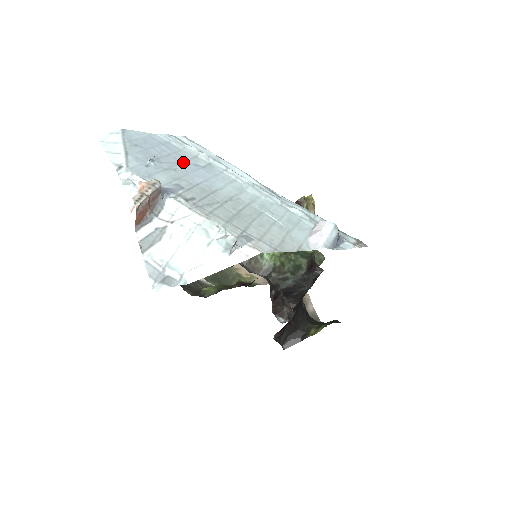
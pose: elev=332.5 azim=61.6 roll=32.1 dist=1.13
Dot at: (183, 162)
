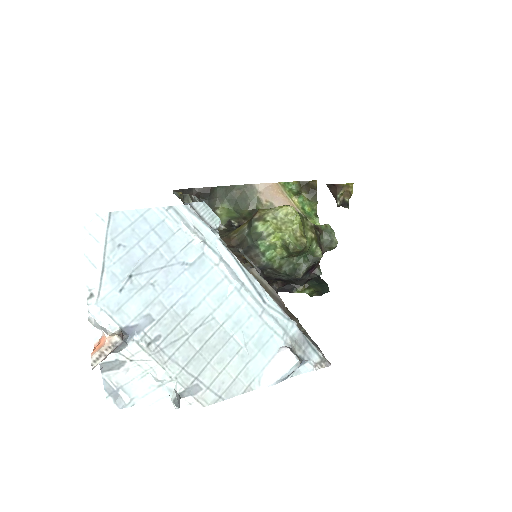
Dot at: (169, 263)
